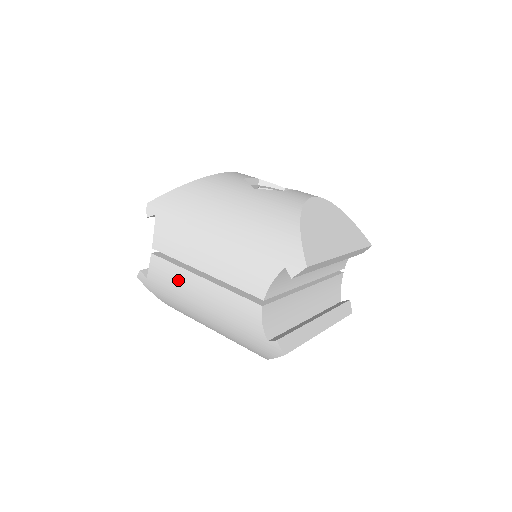
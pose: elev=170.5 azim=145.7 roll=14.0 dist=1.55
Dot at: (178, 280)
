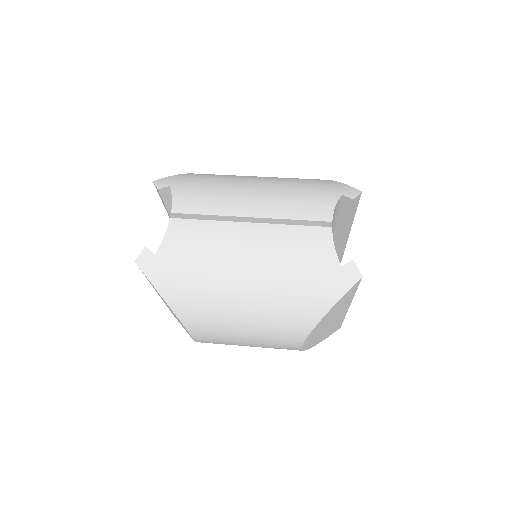
Dot at: (213, 236)
